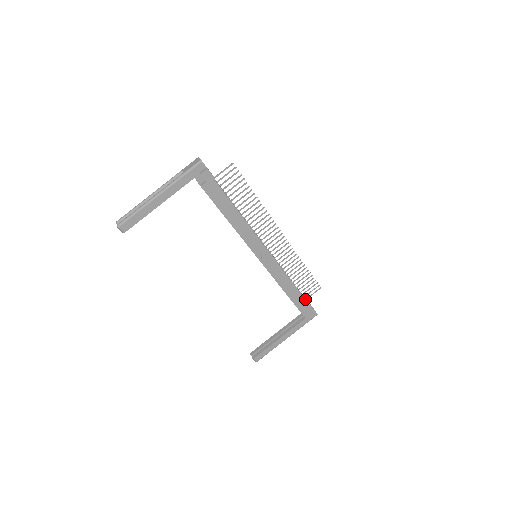
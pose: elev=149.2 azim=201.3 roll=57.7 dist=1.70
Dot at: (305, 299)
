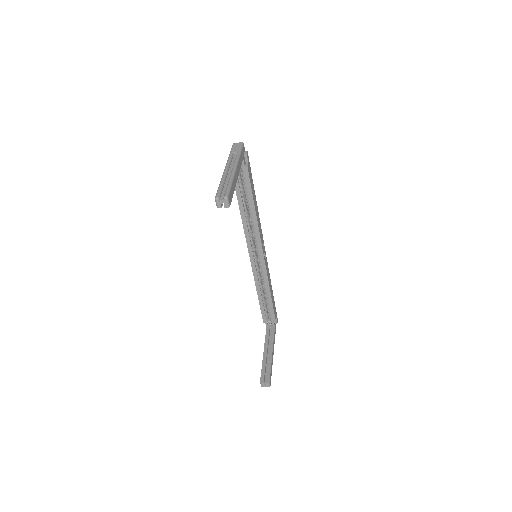
Dot at: occluded
